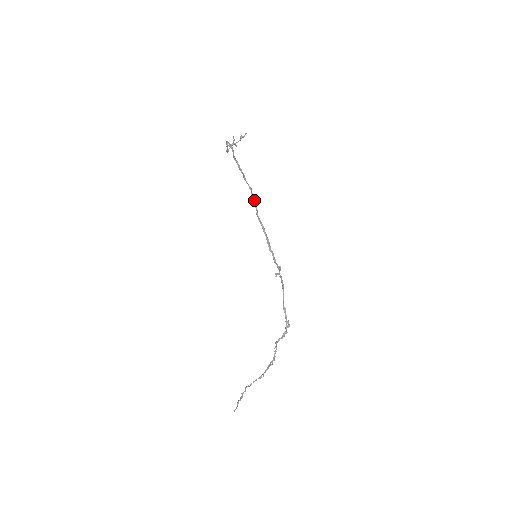
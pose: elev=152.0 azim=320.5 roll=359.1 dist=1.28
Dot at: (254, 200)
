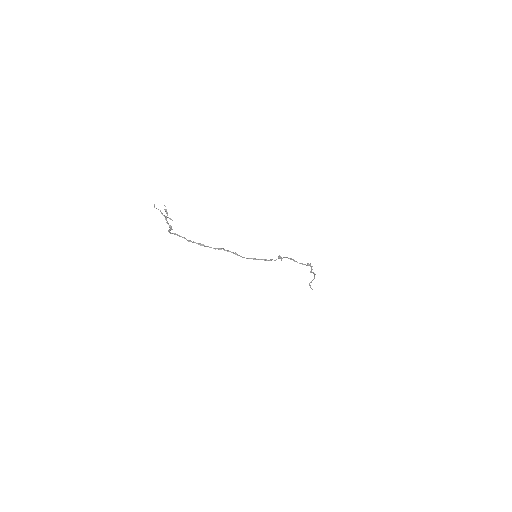
Dot at: occluded
